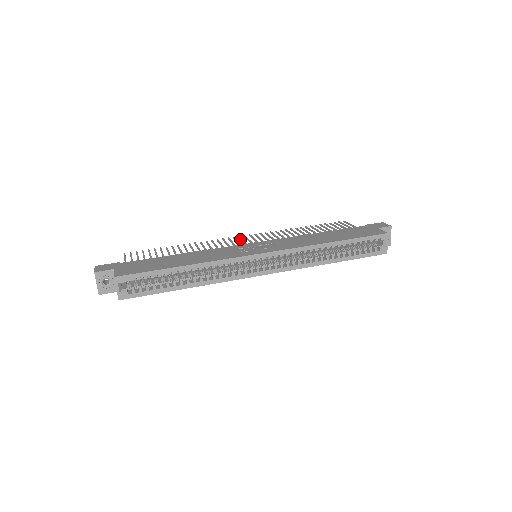
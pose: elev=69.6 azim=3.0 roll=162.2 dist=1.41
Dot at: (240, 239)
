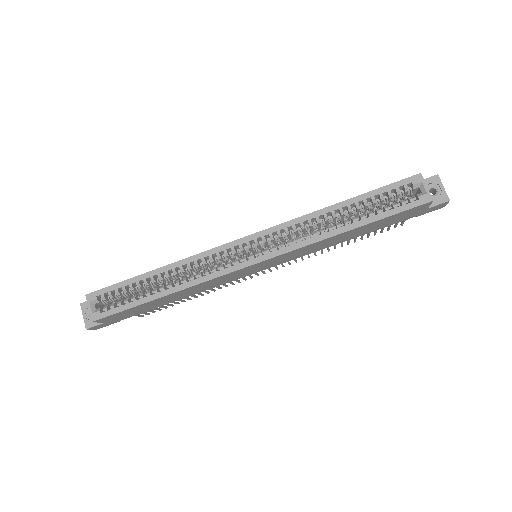
Dot at: occluded
